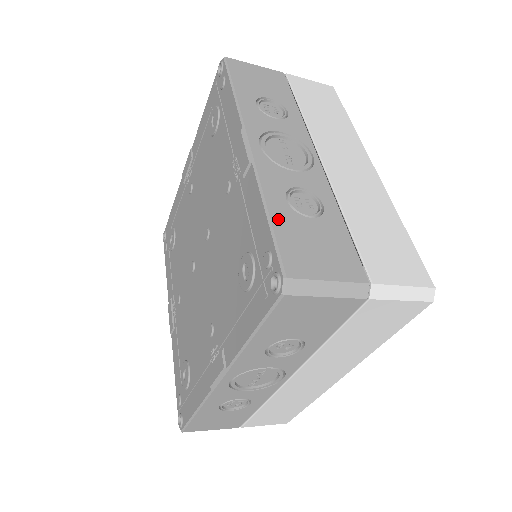
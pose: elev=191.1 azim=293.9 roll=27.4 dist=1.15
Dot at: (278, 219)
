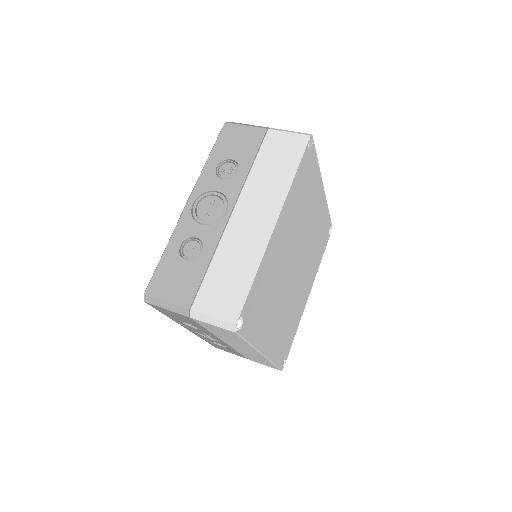
Dot at: (165, 258)
